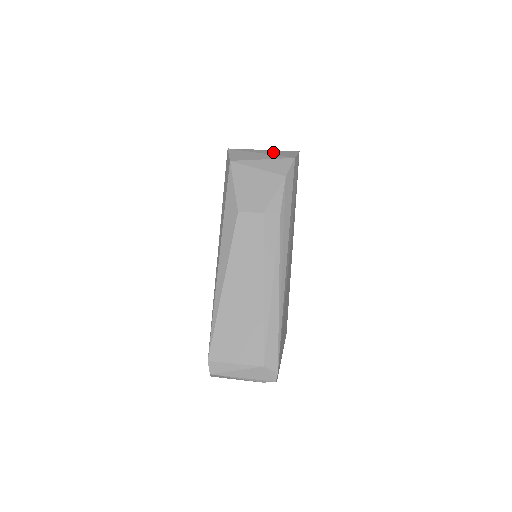
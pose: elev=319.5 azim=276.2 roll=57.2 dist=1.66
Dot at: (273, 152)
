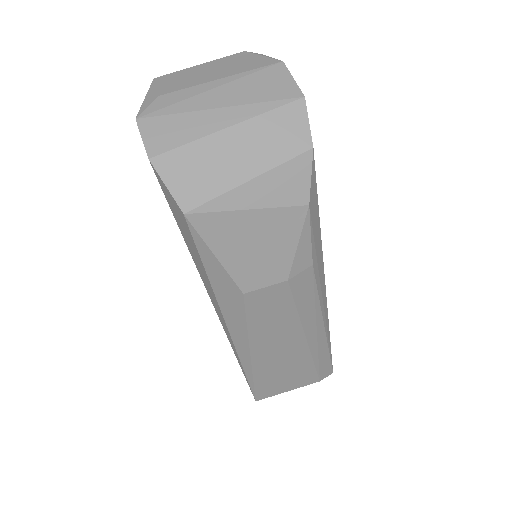
Dot at: (255, 134)
